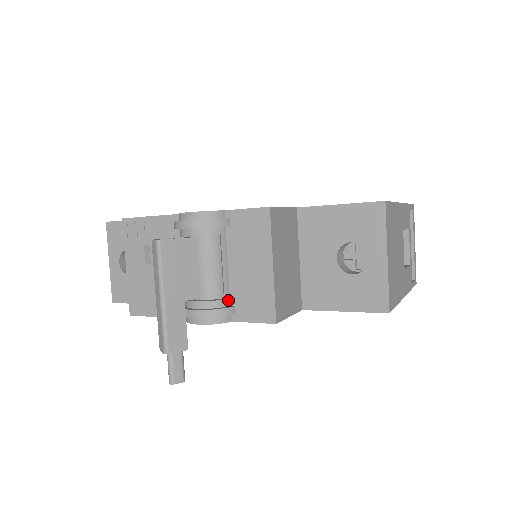
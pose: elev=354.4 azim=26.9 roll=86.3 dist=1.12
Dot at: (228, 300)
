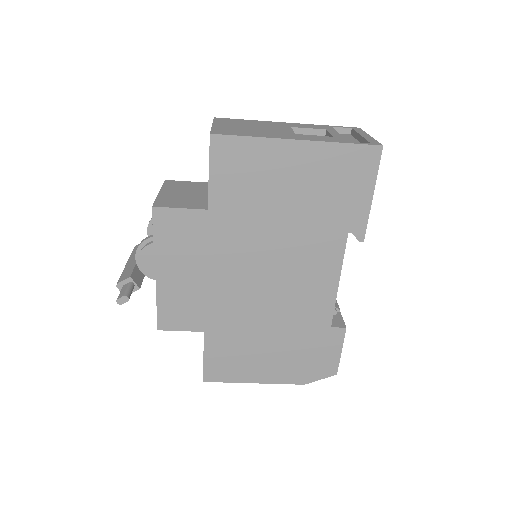
Dot at: occluded
